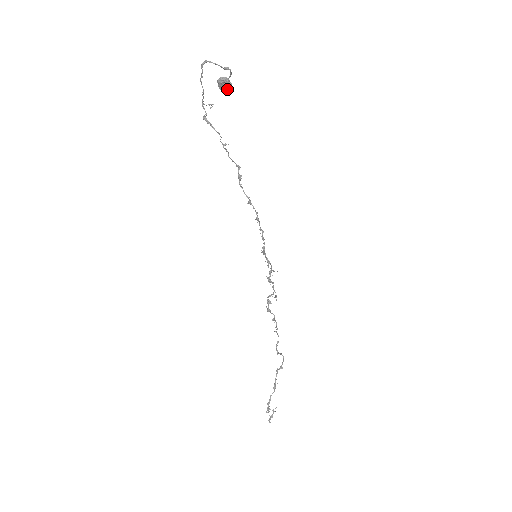
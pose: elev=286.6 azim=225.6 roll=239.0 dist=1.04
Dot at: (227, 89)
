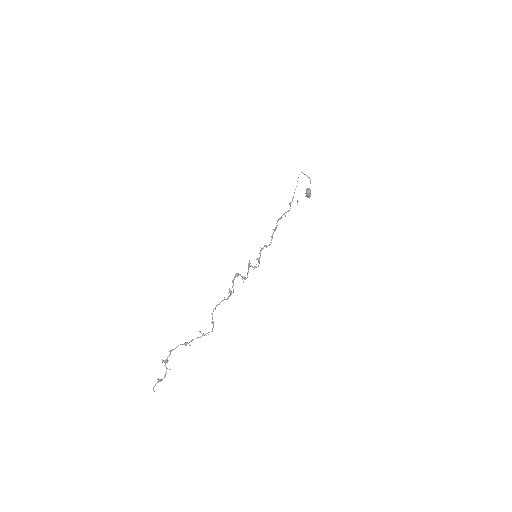
Dot at: (308, 195)
